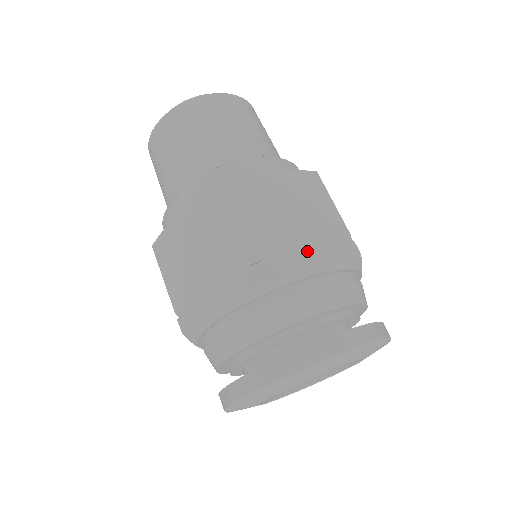
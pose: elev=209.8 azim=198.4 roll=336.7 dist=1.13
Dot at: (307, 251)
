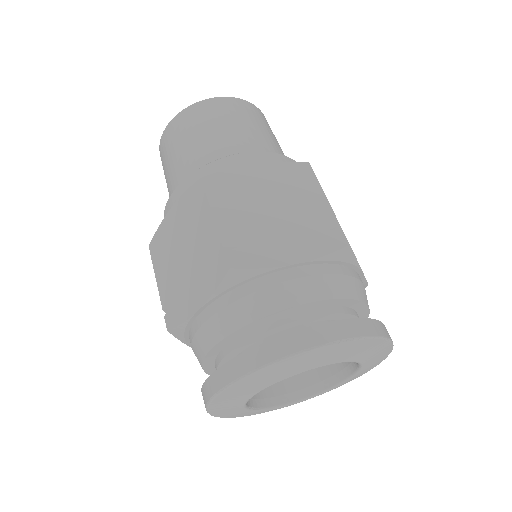
Dot at: (285, 241)
